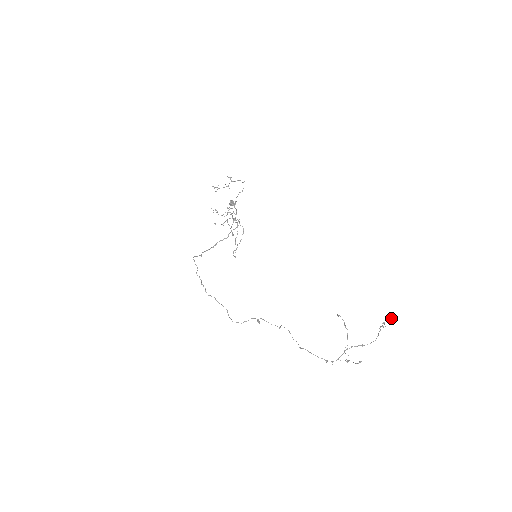
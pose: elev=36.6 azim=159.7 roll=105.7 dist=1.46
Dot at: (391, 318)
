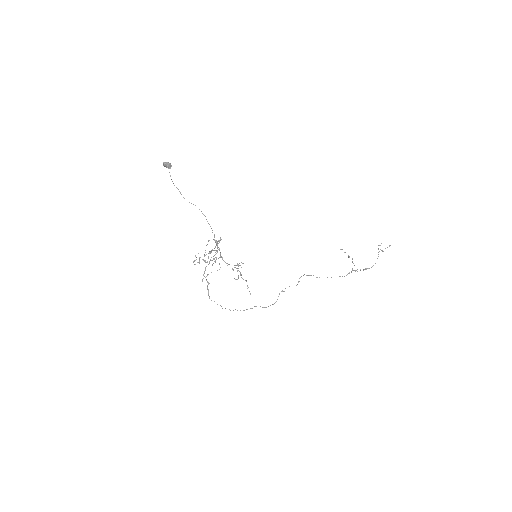
Dot at: occluded
